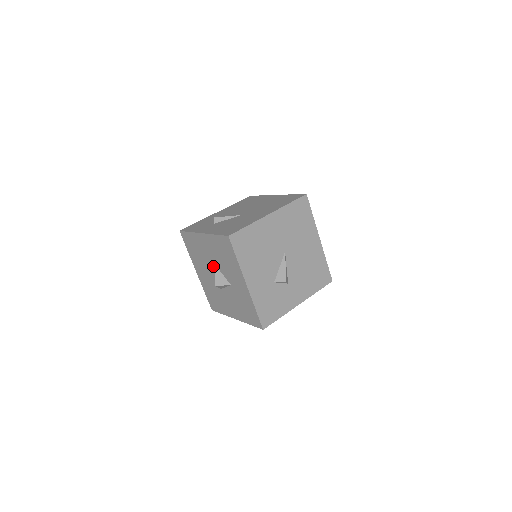
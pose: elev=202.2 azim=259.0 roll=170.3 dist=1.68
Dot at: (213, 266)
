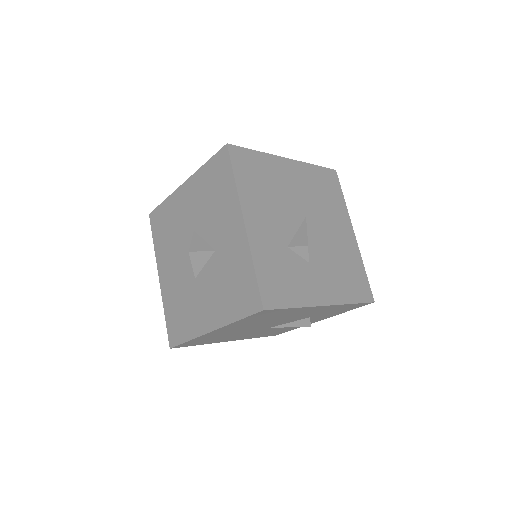
Dot at: (190, 236)
